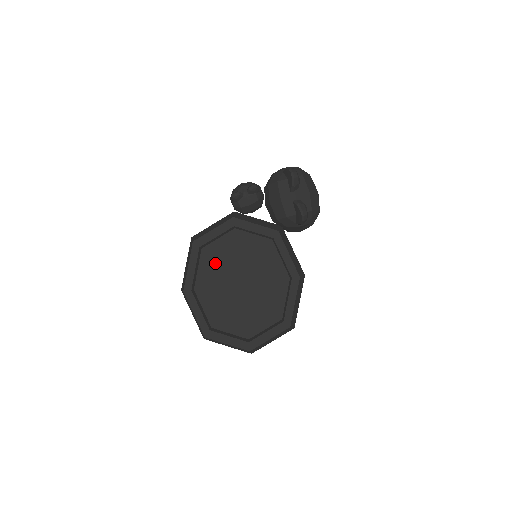
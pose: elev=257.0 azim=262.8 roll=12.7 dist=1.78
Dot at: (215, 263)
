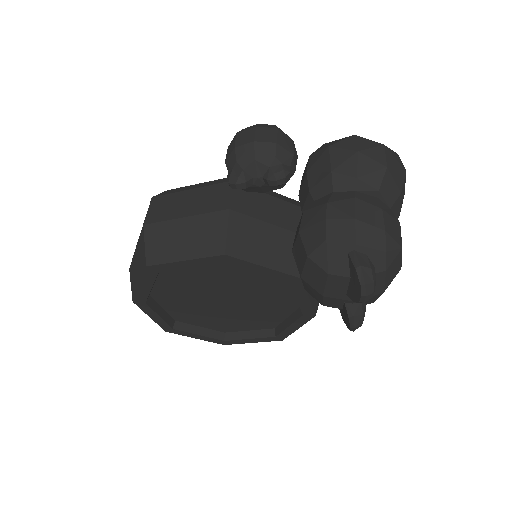
Dot at: (185, 280)
